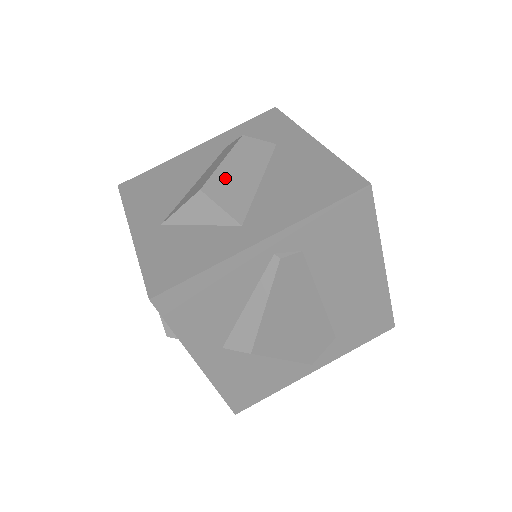
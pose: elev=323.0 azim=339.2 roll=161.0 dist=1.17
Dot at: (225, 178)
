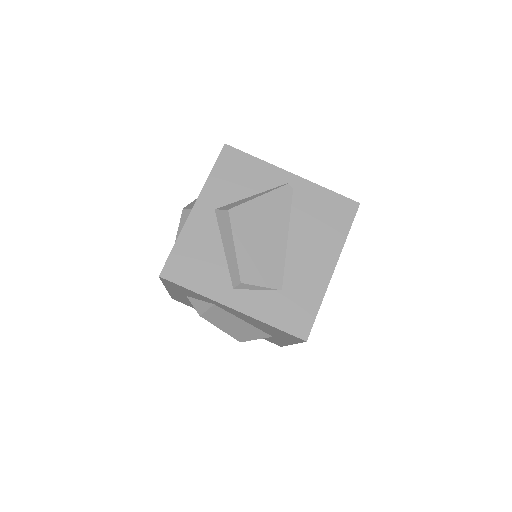
Dot at: (236, 333)
